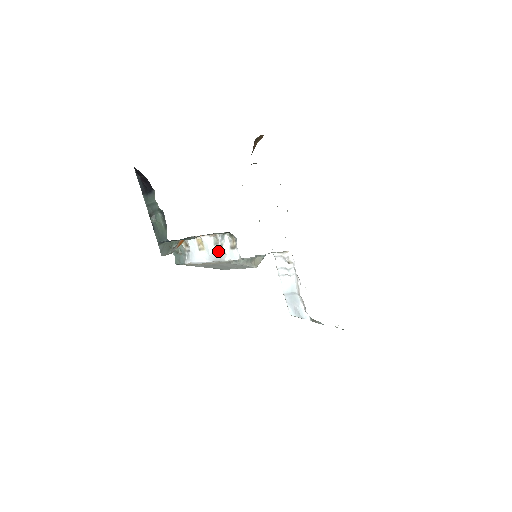
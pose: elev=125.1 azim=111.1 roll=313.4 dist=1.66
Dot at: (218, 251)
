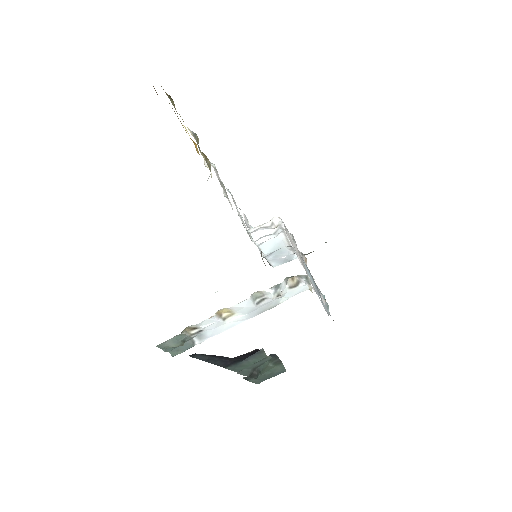
Dot at: (265, 302)
